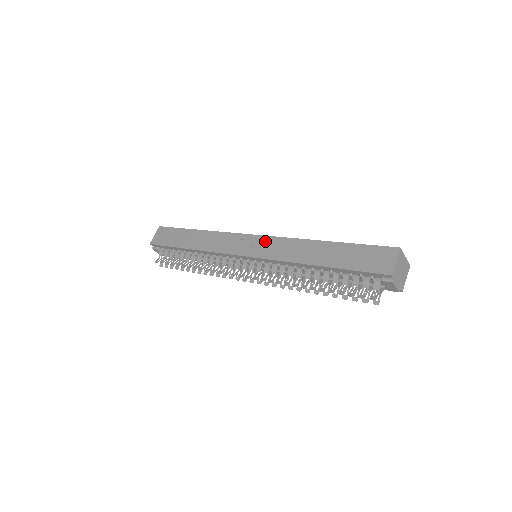
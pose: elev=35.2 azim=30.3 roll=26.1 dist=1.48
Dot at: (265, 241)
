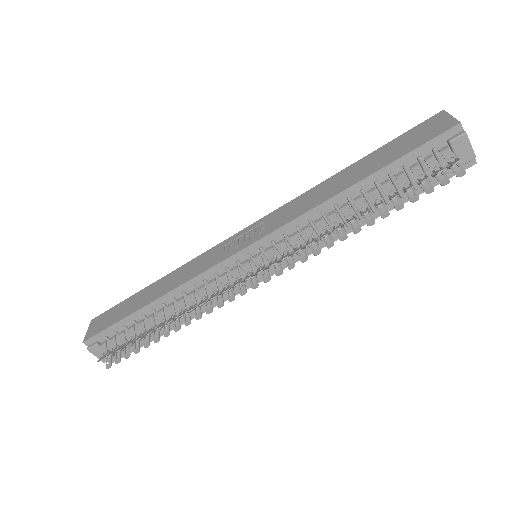
Dot at: (263, 221)
